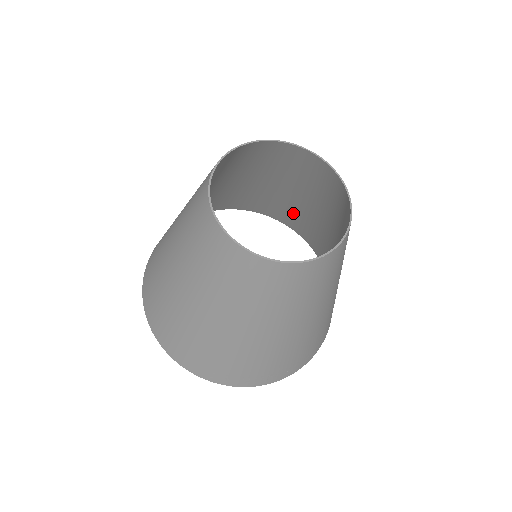
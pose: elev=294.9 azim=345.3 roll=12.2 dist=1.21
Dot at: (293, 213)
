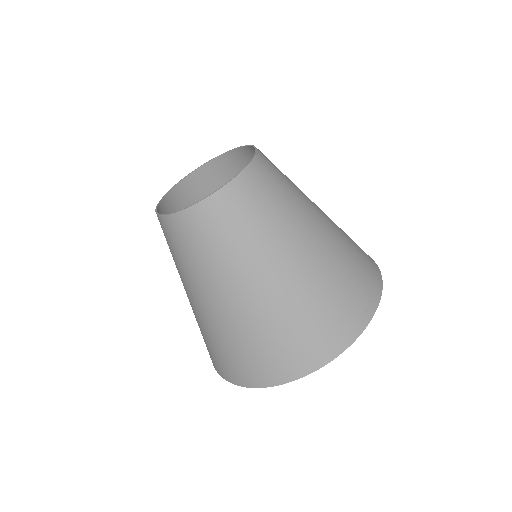
Dot at: occluded
